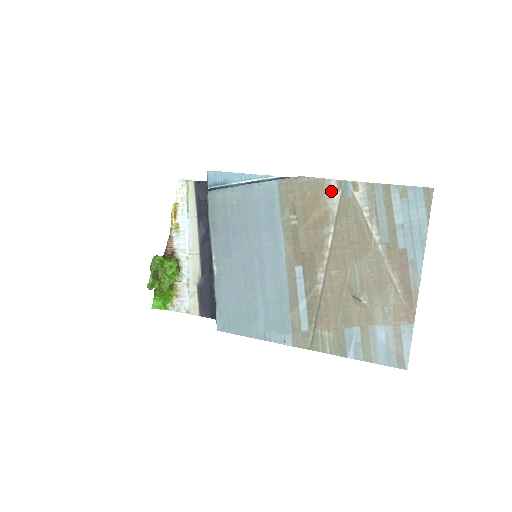
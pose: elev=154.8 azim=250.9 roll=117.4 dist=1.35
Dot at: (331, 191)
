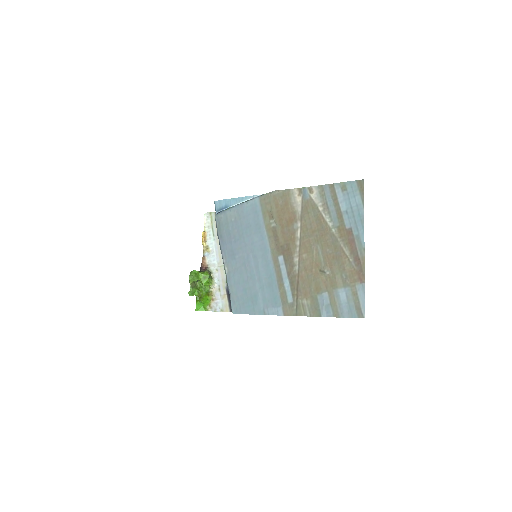
Dot at: (295, 197)
